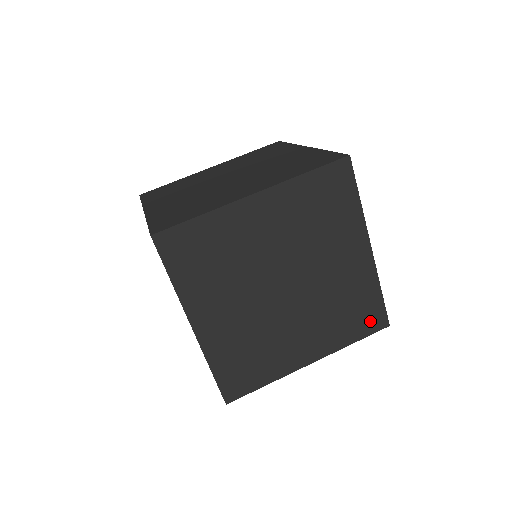
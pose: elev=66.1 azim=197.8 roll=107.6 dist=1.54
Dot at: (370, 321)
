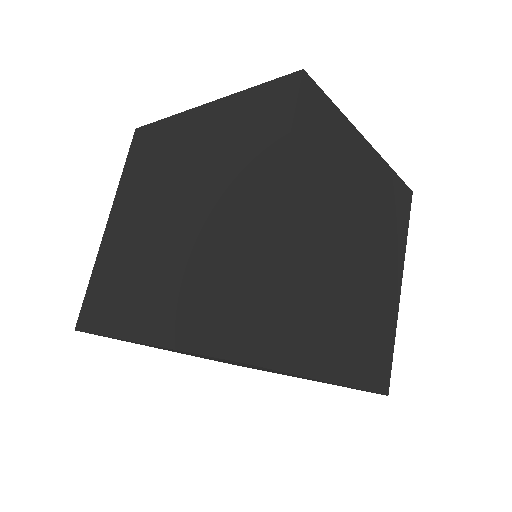
Dot at: (403, 205)
